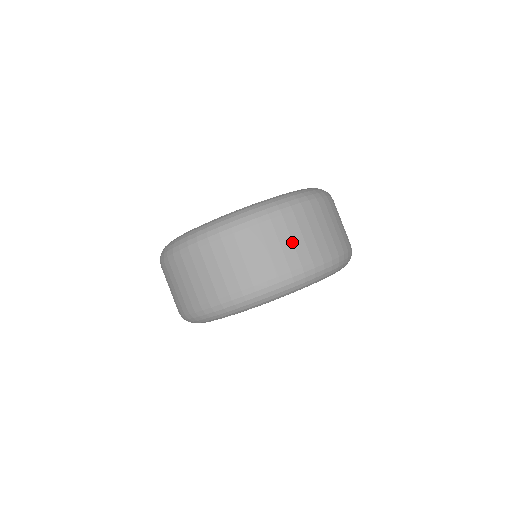
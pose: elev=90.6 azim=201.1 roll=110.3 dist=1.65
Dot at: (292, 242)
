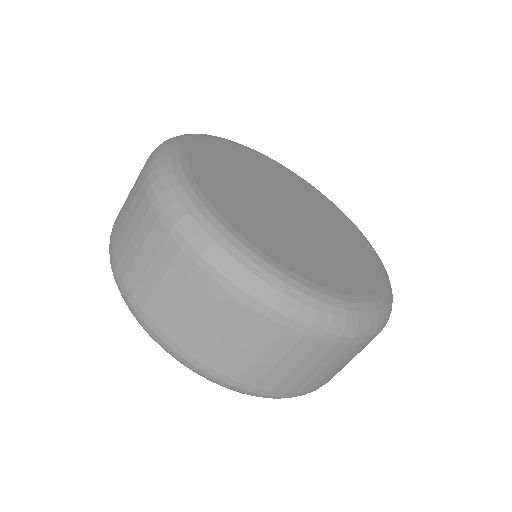
Dot at: (308, 370)
